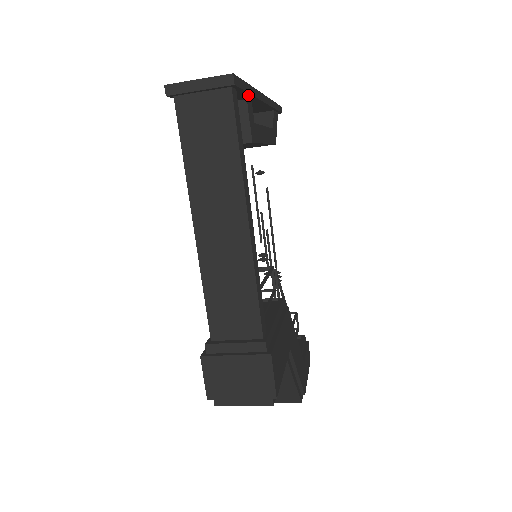
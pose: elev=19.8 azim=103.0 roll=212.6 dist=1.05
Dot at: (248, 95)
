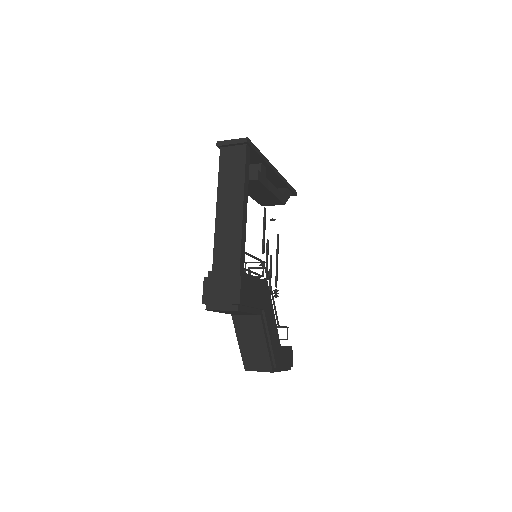
Dot at: (260, 158)
